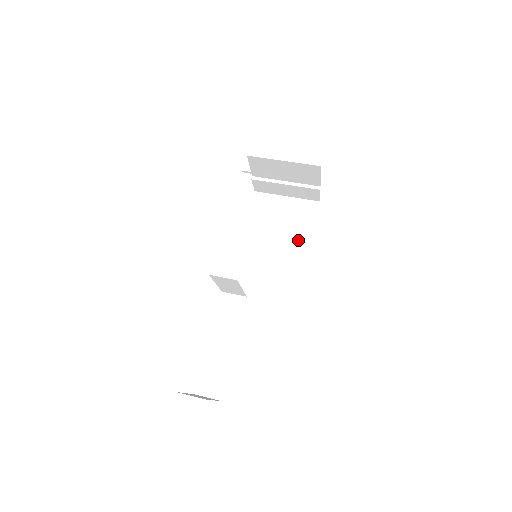
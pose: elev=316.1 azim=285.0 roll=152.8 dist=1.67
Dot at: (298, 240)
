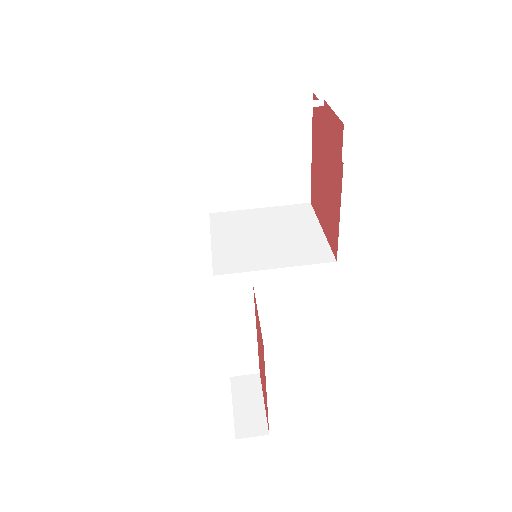
Dot at: (291, 167)
